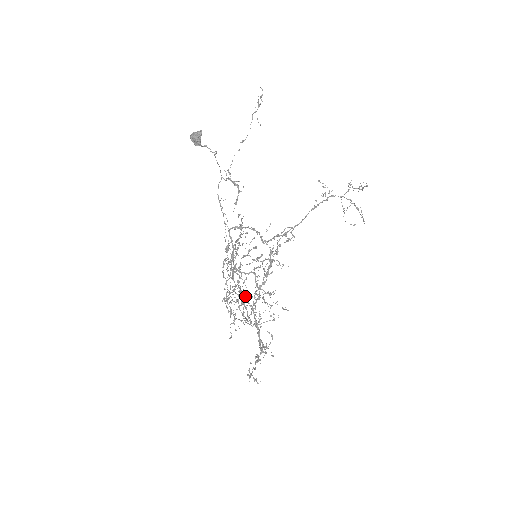
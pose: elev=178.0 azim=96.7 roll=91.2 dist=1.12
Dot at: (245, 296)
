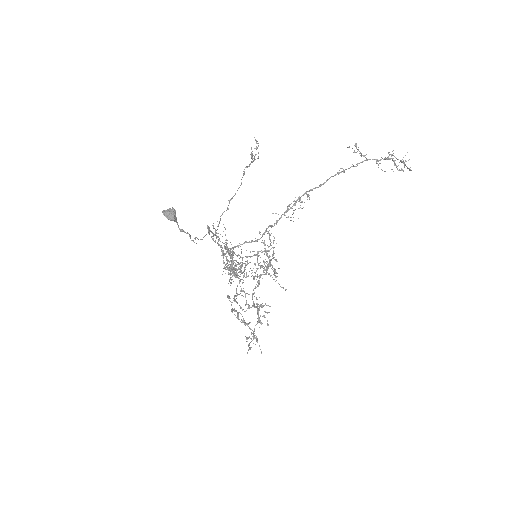
Dot at: (250, 252)
